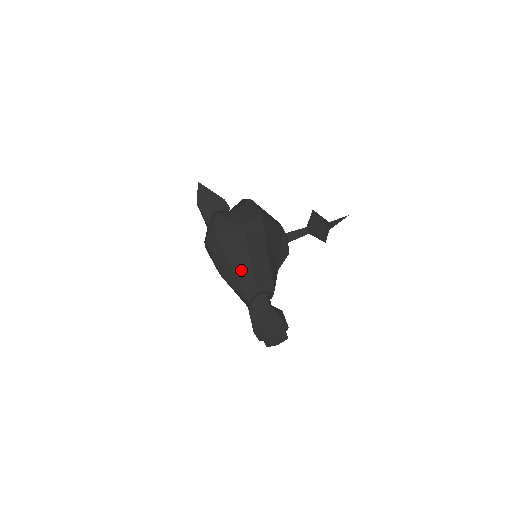
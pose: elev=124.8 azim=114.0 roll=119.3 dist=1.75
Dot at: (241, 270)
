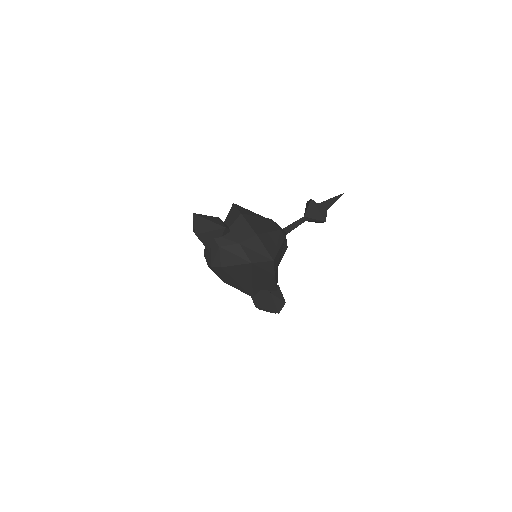
Dot at: (247, 284)
